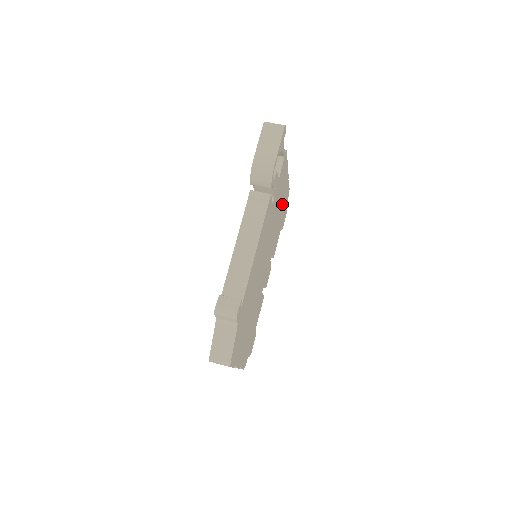
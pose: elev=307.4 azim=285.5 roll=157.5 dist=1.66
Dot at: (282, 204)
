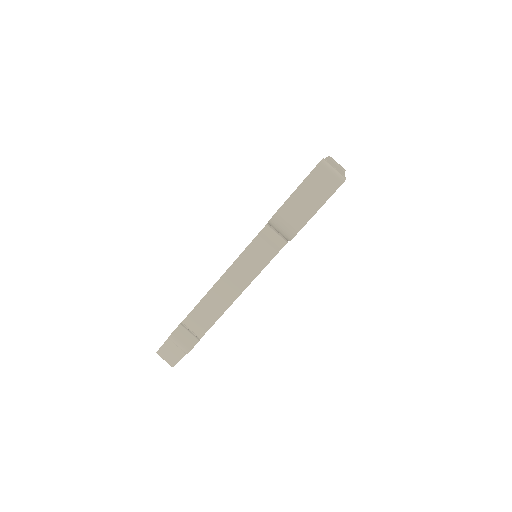
Dot at: occluded
